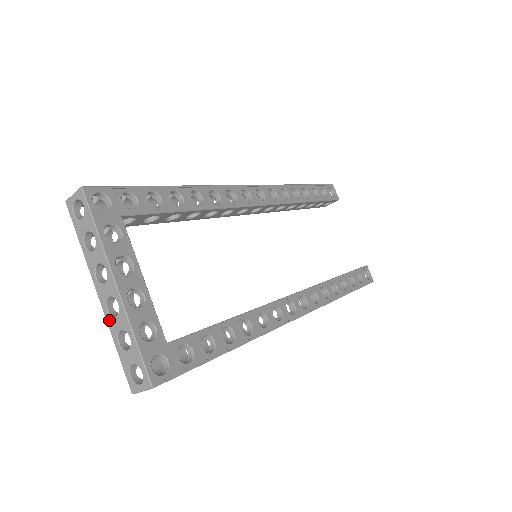
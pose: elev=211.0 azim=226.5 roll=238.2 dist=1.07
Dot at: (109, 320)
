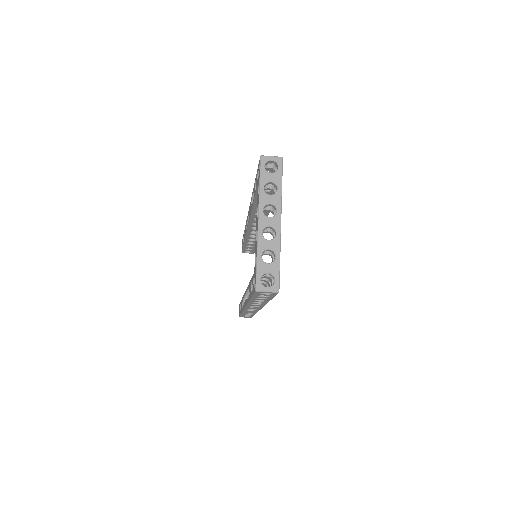
Dot at: (261, 239)
